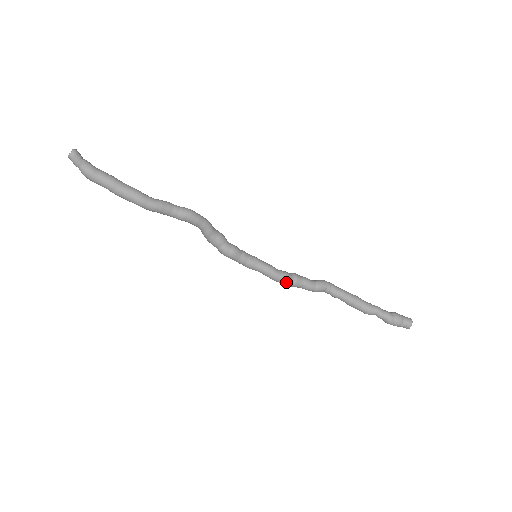
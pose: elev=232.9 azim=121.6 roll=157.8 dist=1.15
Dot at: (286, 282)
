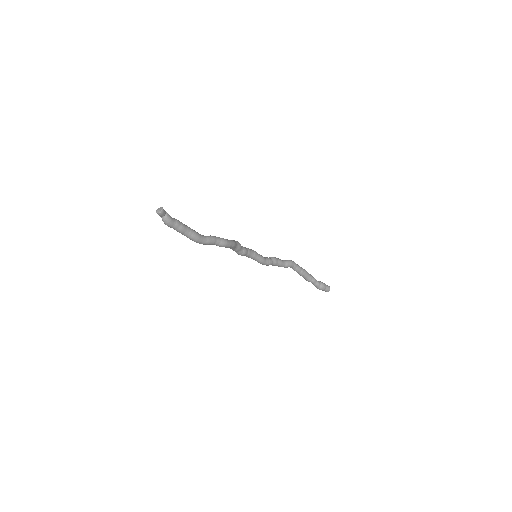
Dot at: (268, 265)
